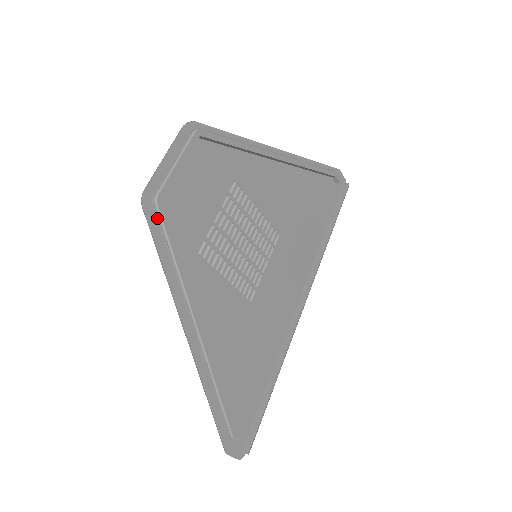
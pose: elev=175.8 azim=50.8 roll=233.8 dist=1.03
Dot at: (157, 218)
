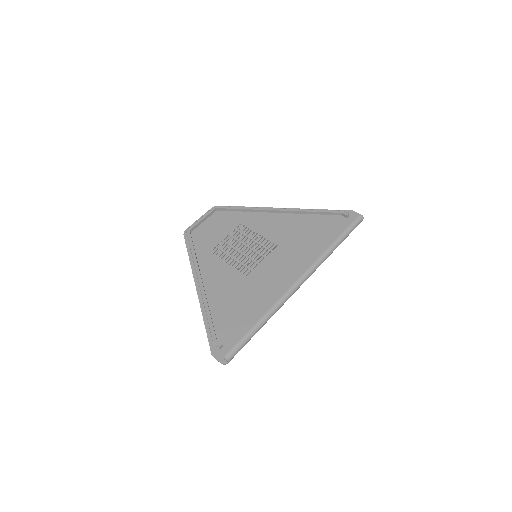
Dot at: occluded
